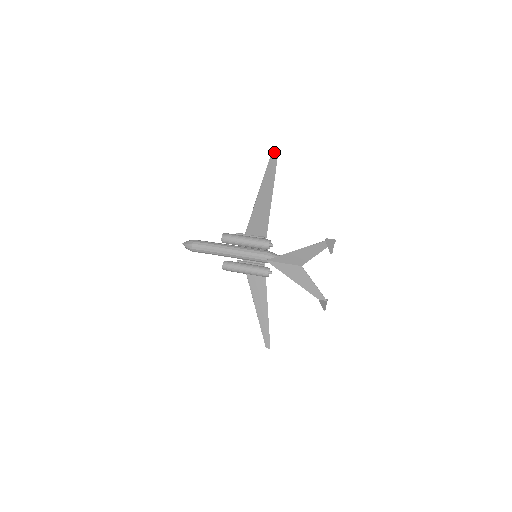
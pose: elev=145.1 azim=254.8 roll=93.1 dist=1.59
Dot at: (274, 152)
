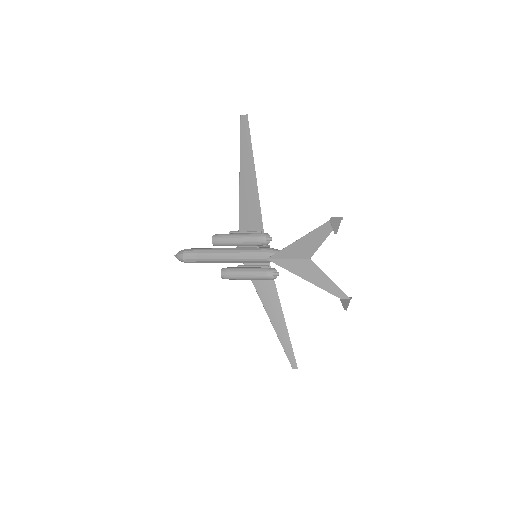
Dot at: (243, 120)
